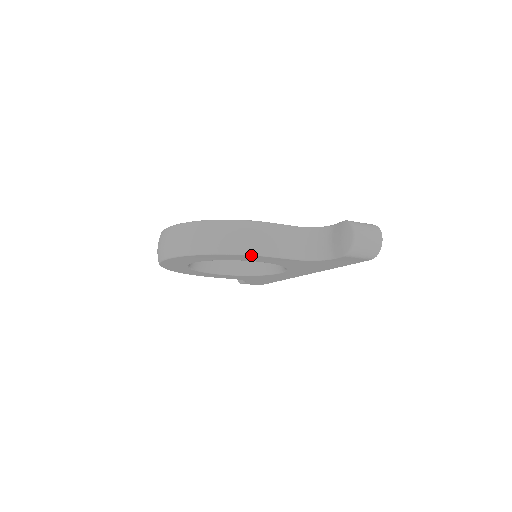
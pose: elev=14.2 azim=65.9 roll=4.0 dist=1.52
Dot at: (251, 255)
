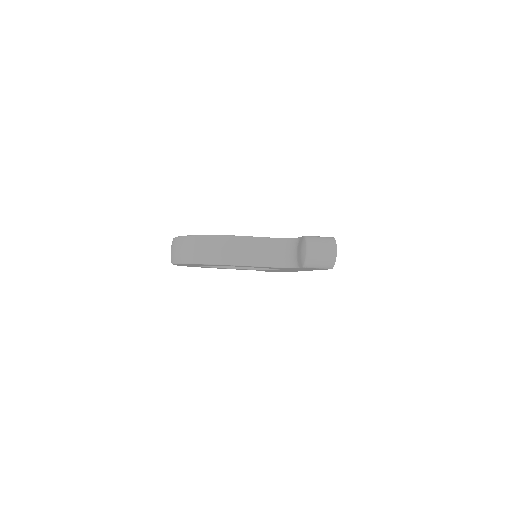
Dot at: (229, 265)
